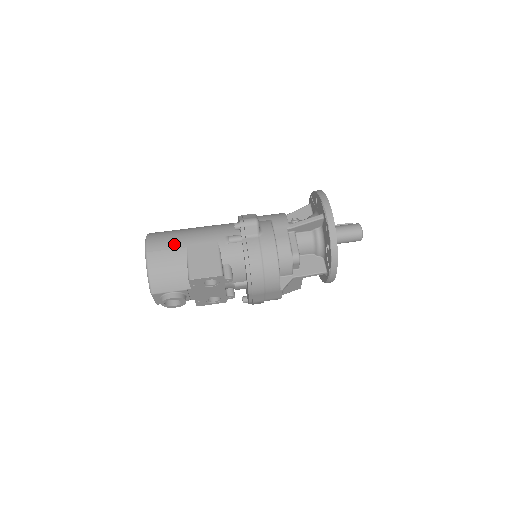
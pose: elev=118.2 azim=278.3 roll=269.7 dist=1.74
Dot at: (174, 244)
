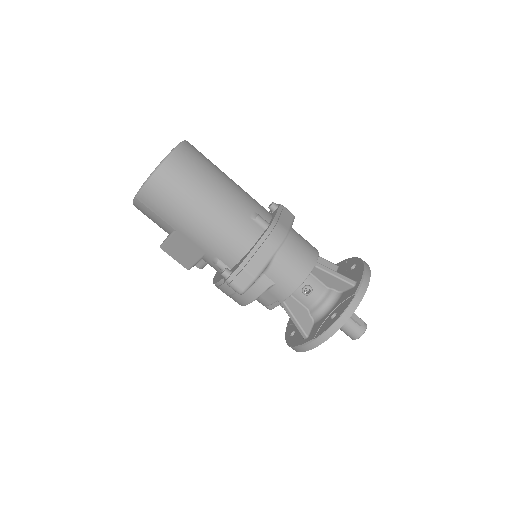
Dot at: (166, 217)
